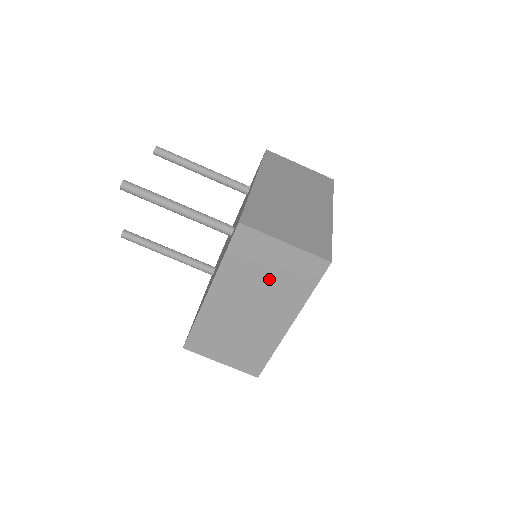
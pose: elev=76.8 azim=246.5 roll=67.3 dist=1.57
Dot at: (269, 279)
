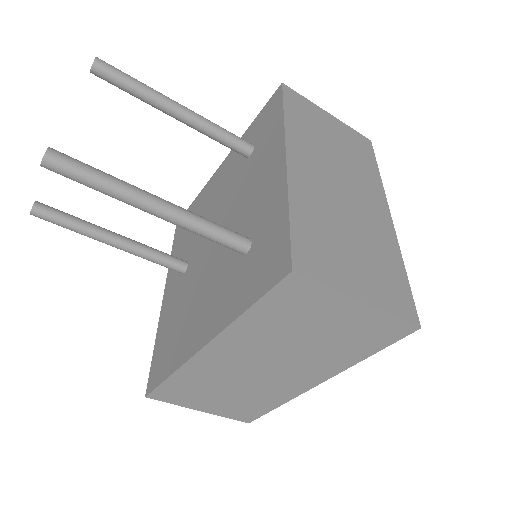
Dot at: (312, 339)
